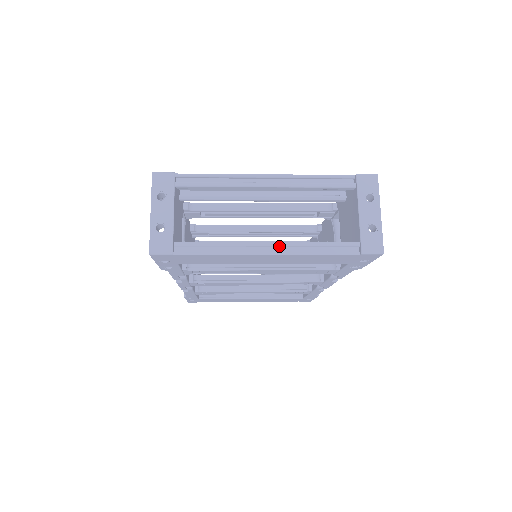
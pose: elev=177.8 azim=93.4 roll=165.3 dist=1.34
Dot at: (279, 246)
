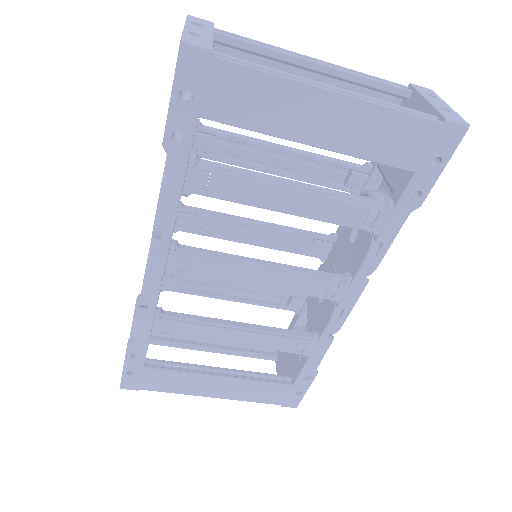
Dot at: (346, 92)
